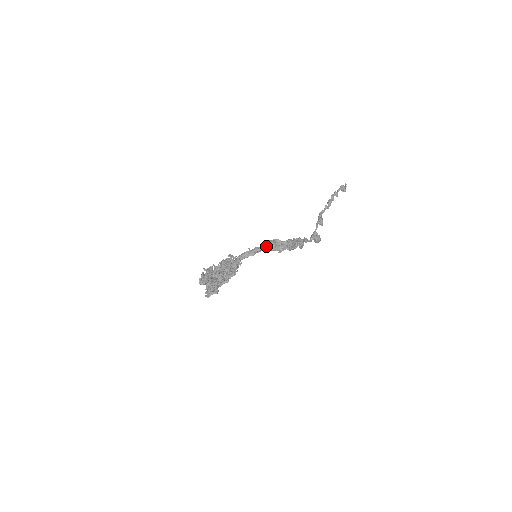
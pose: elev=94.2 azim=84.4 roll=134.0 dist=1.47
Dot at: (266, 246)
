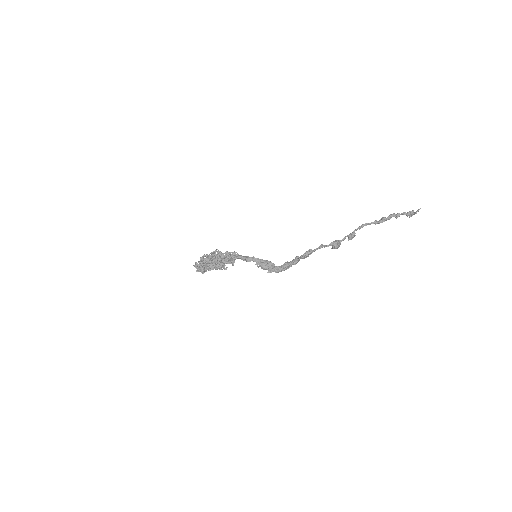
Dot at: (259, 266)
